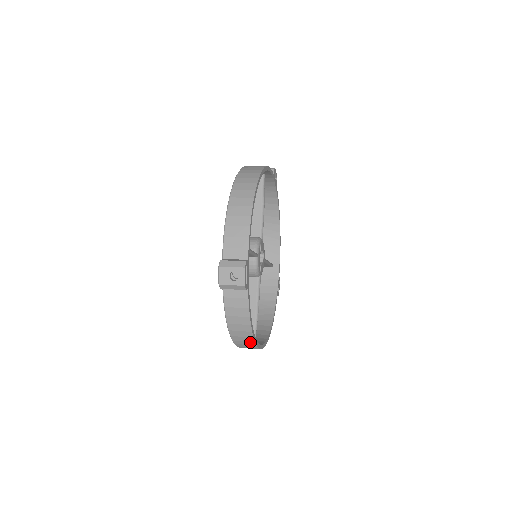
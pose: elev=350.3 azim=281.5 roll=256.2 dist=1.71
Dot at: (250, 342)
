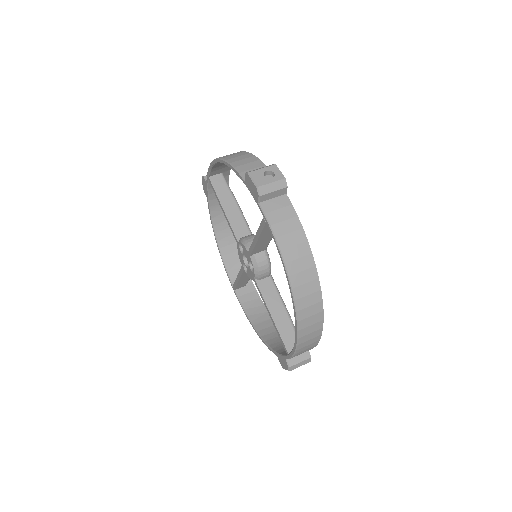
Dot at: (264, 315)
